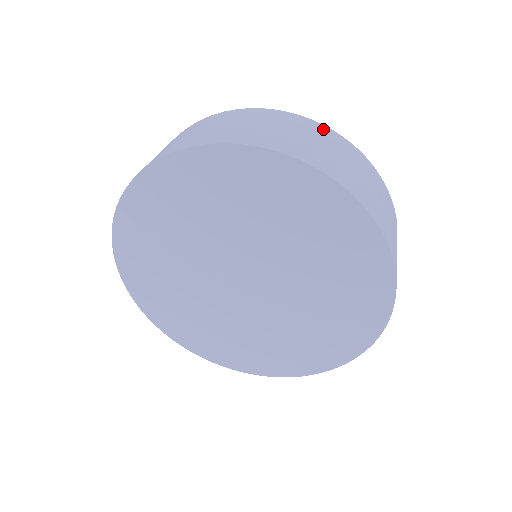
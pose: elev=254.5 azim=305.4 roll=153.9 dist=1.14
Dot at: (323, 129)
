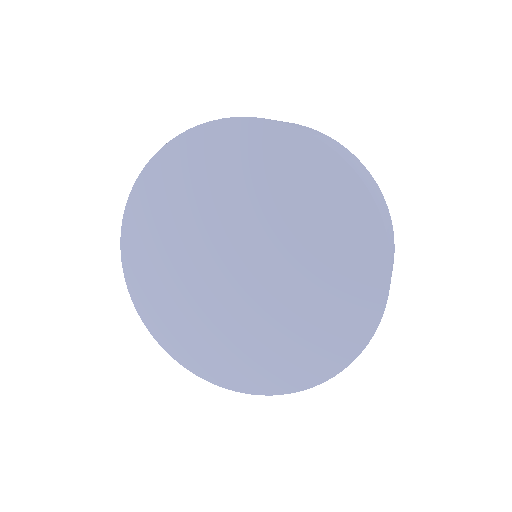
Dot at: (326, 135)
